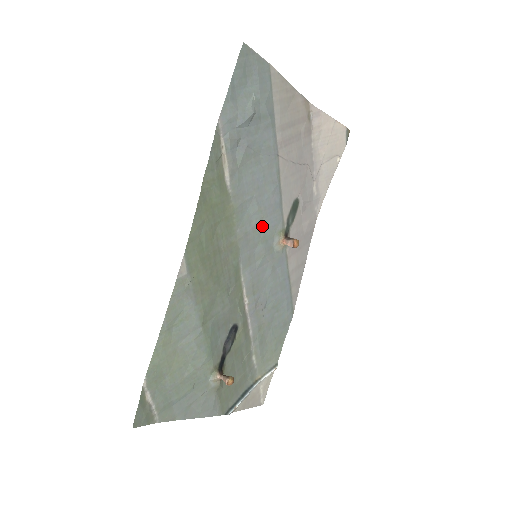
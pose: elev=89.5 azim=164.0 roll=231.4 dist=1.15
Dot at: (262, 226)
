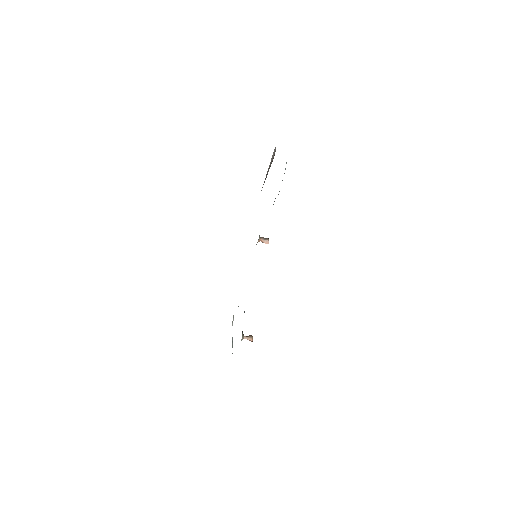
Dot at: occluded
